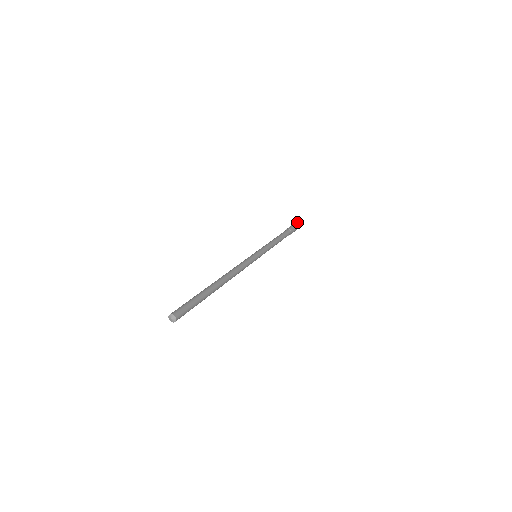
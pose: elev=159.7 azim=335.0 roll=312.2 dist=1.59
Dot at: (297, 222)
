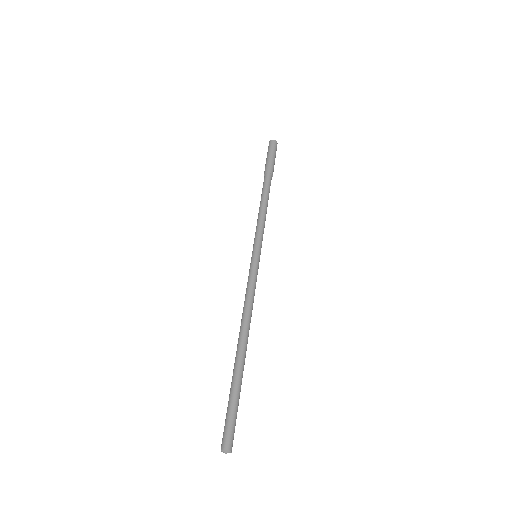
Dot at: (274, 150)
